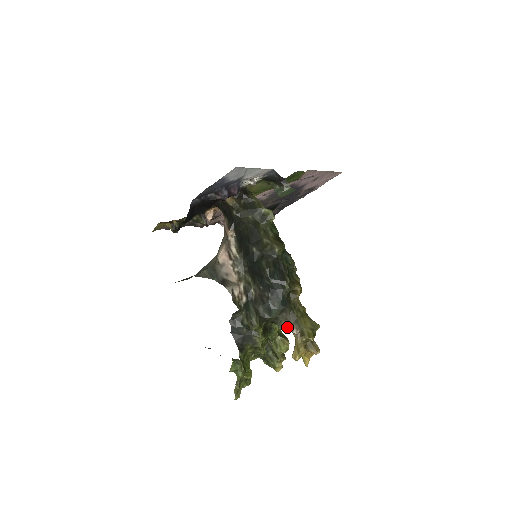
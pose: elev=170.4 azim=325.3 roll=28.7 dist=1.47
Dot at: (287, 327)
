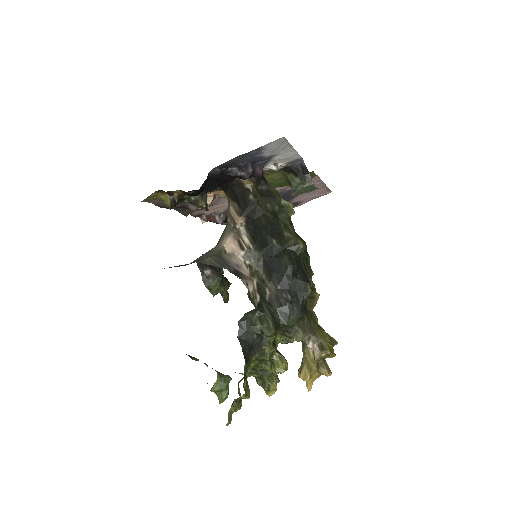
Dot at: (303, 338)
